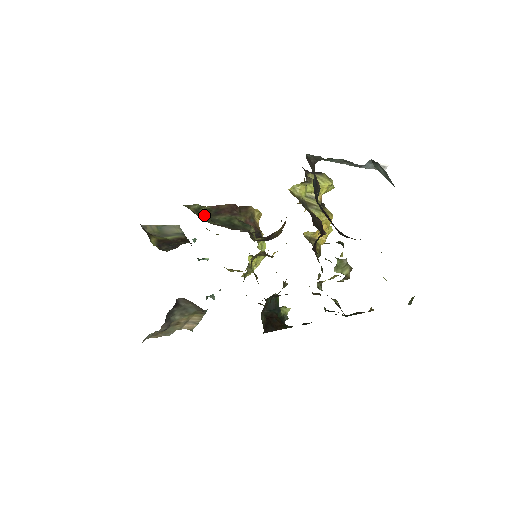
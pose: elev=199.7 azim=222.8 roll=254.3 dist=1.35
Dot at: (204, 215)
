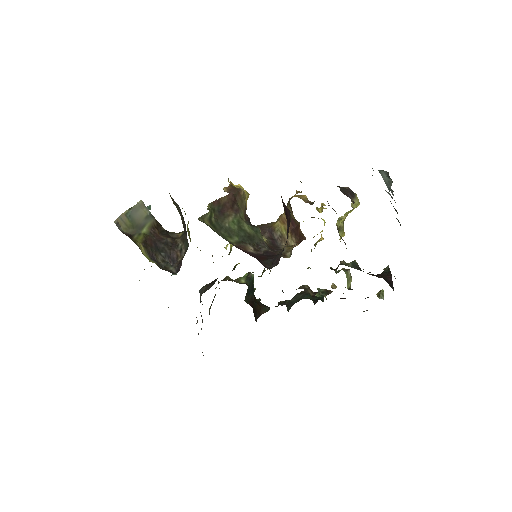
Dot at: (216, 225)
